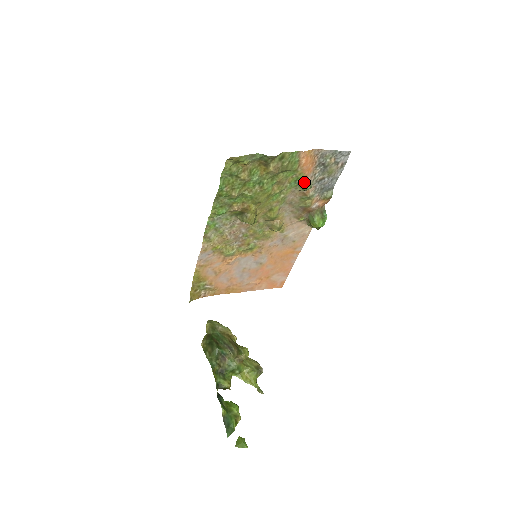
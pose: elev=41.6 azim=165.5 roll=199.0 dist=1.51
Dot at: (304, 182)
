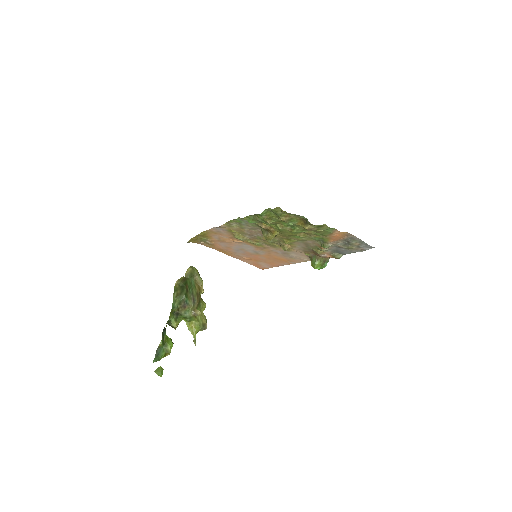
Dot at: (326, 243)
